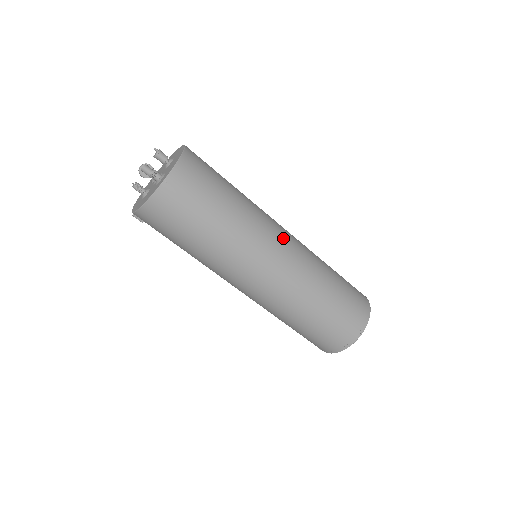
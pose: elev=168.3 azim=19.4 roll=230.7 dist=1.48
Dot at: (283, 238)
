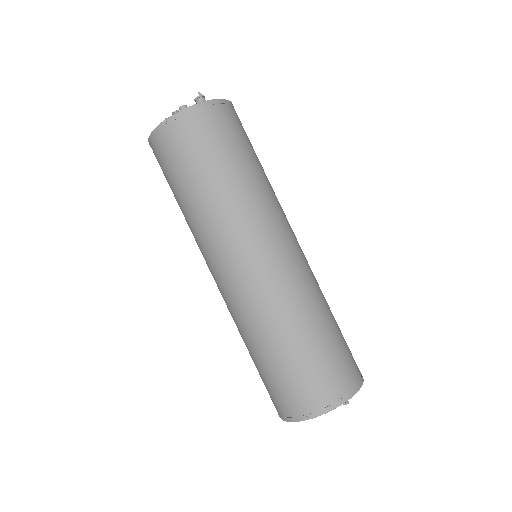
Dot at: (269, 247)
